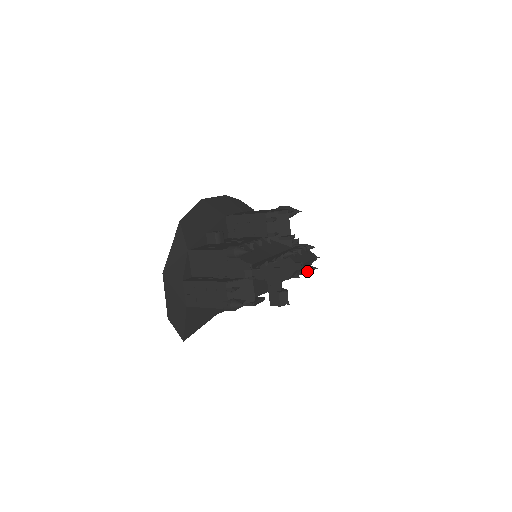
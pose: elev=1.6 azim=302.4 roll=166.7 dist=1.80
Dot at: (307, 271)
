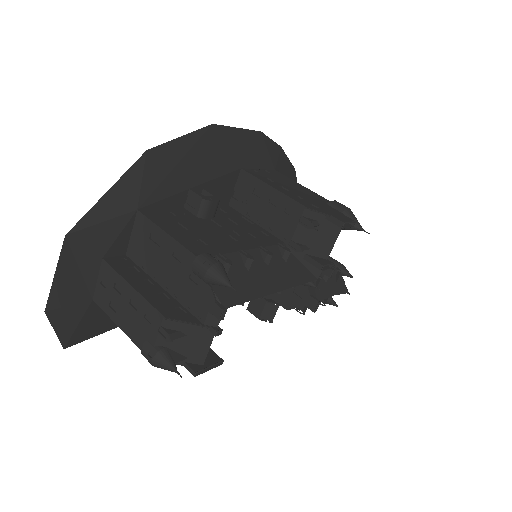
Dot at: occluded
